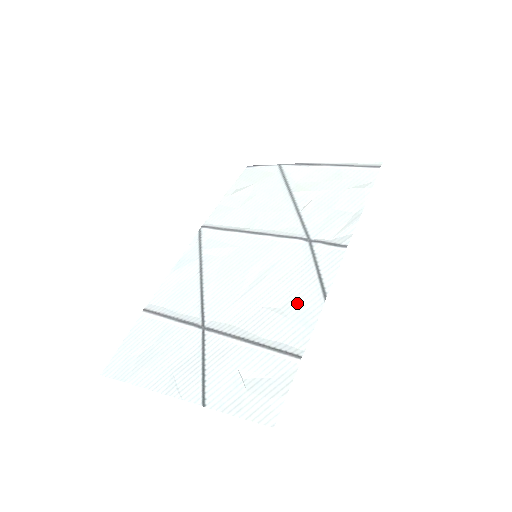
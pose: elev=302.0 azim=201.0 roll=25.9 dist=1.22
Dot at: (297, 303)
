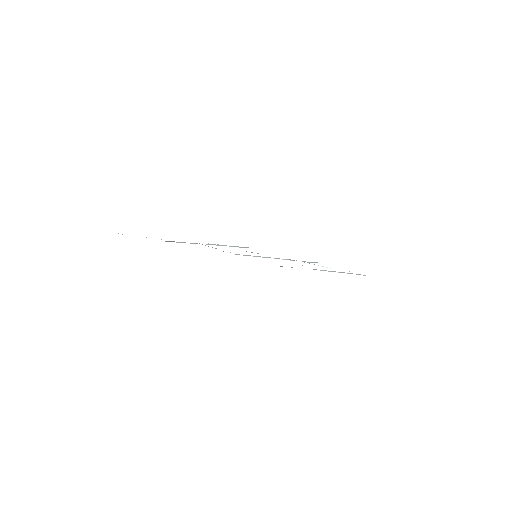
Dot at: occluded
